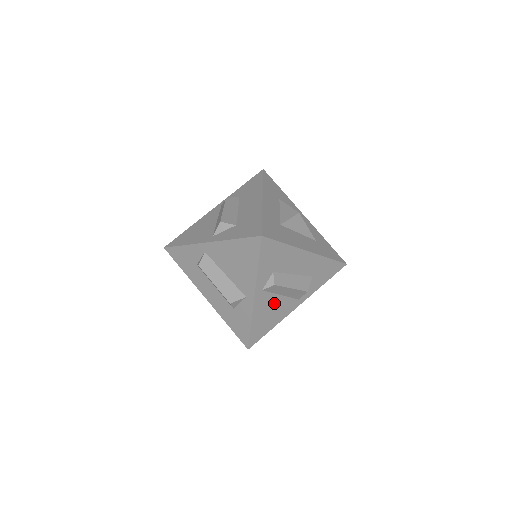
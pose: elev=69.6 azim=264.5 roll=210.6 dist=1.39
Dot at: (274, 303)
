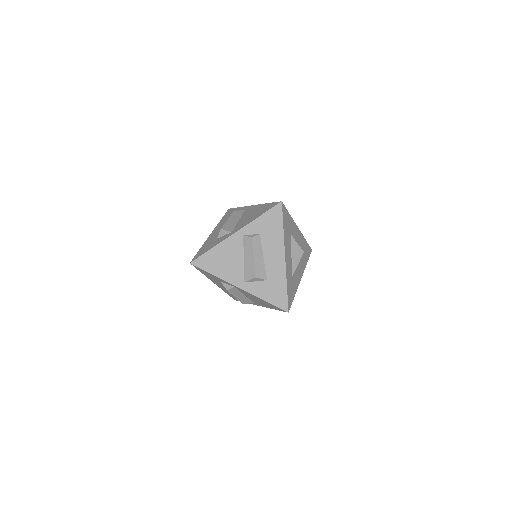
Dot at: (236, 257)
